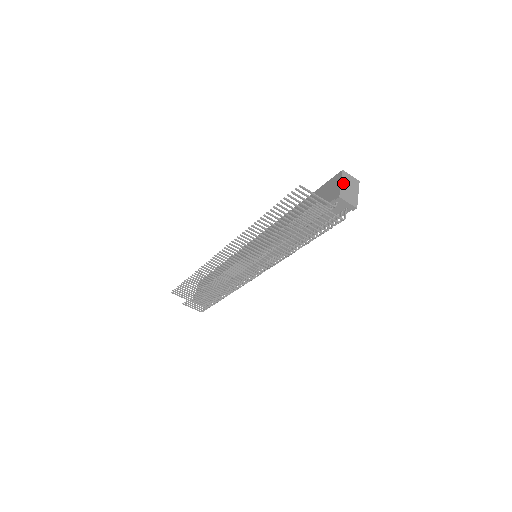
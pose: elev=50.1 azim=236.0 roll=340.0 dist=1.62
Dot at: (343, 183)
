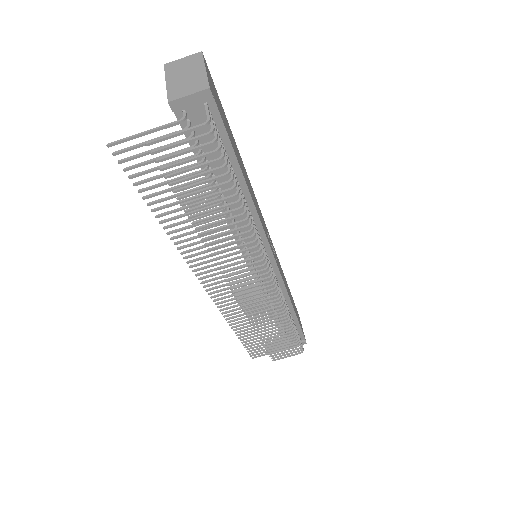
Dot at: (170, 79)
